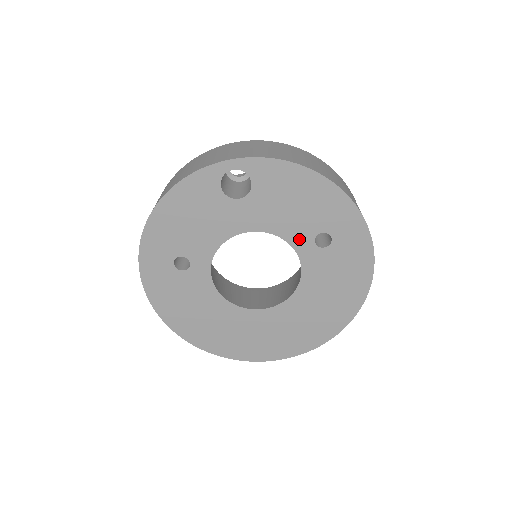
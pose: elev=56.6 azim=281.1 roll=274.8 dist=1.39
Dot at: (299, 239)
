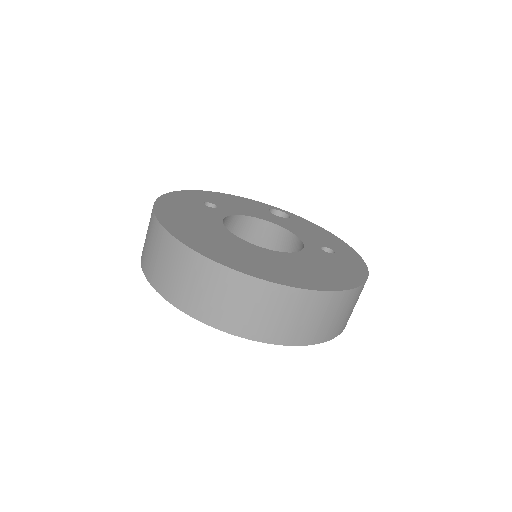
Dot at: (309, 241)
